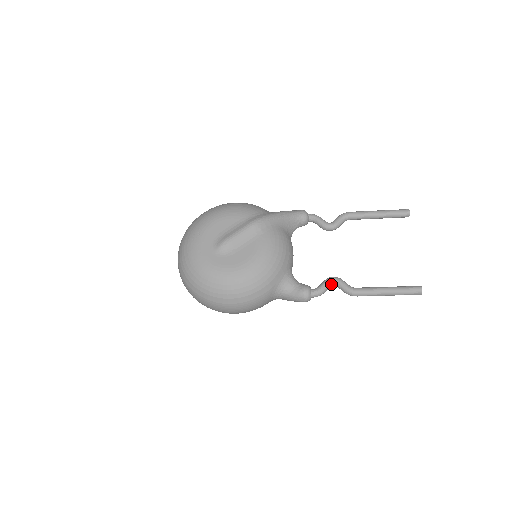
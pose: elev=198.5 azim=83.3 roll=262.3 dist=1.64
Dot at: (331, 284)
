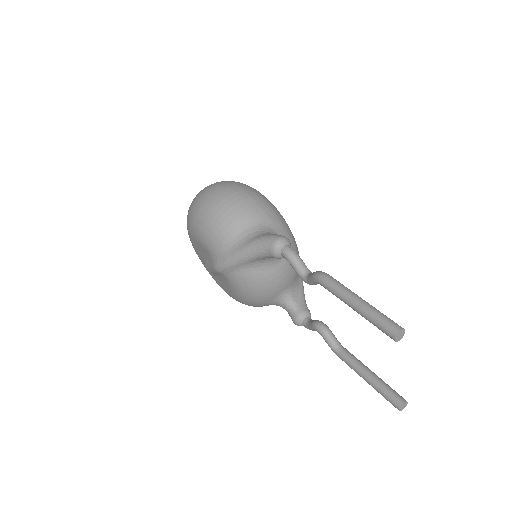
Dot at: occluded
